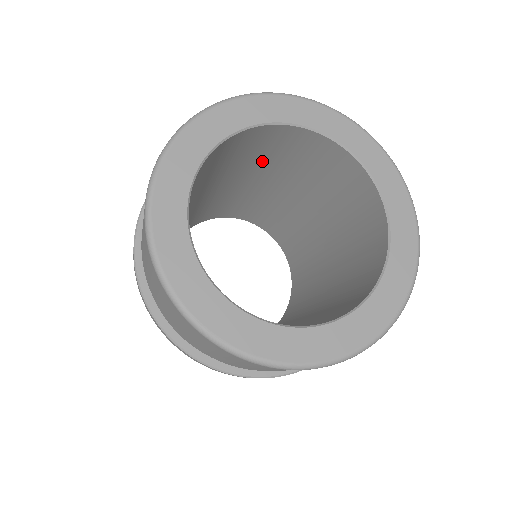
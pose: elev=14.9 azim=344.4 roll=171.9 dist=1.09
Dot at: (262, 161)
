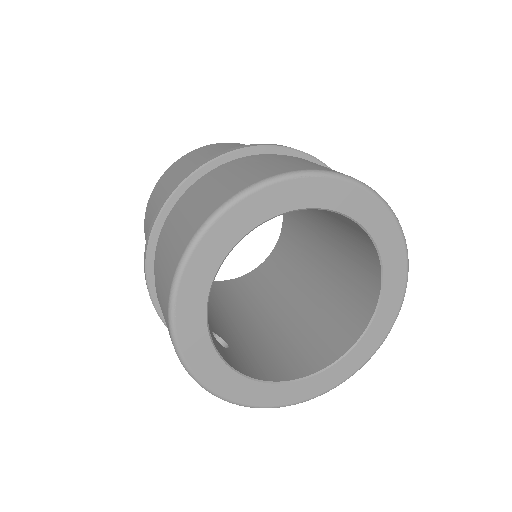
Dot at: (332, 215)
